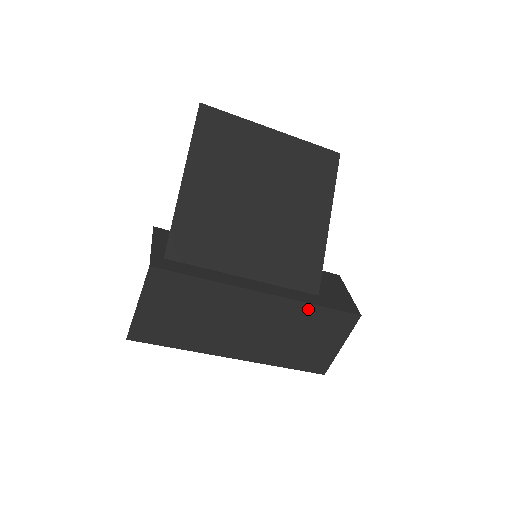
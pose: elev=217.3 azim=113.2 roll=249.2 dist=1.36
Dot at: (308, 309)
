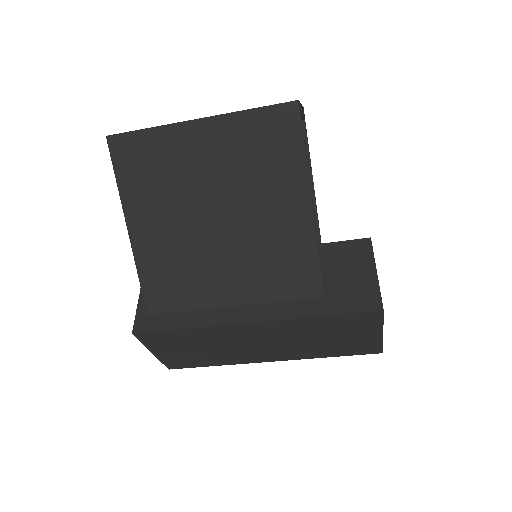
Dot at: (311, 320)
